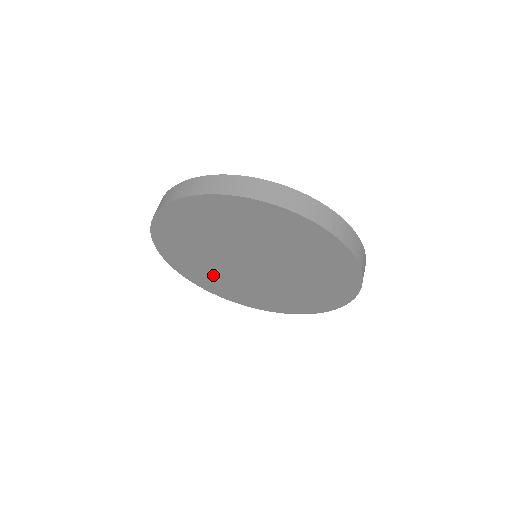
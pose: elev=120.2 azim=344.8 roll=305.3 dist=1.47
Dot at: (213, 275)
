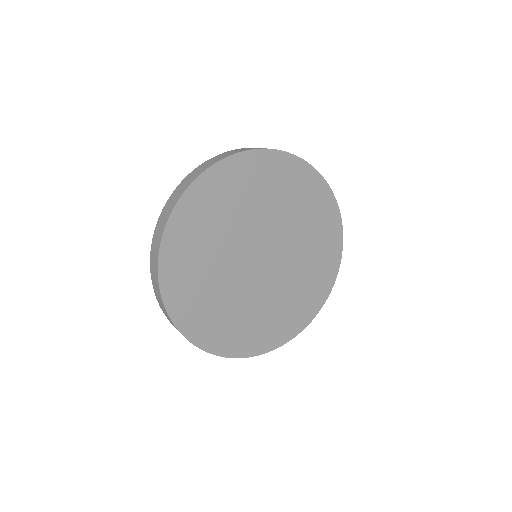
Dot at: (204, 280)
